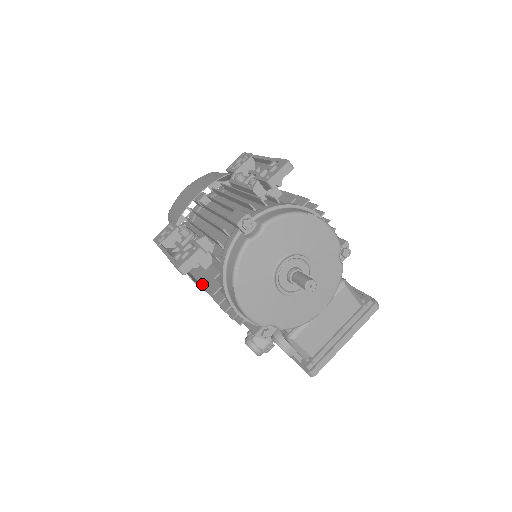
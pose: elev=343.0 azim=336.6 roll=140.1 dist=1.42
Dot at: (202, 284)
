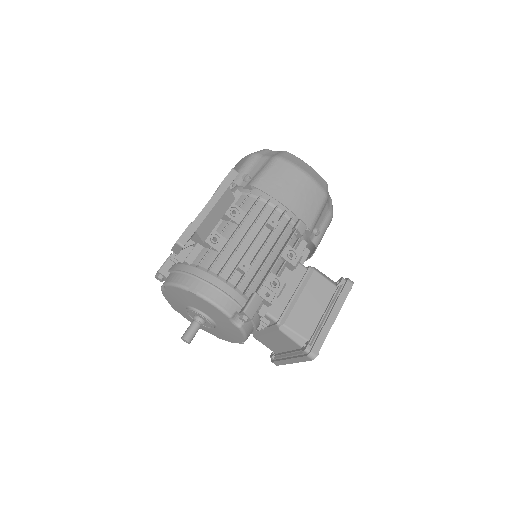
Dot at: occluded
